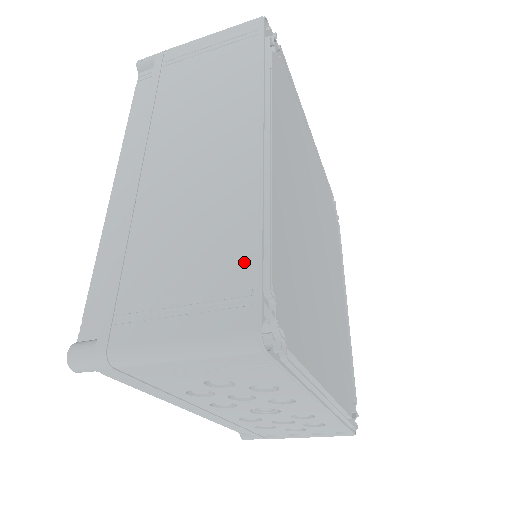
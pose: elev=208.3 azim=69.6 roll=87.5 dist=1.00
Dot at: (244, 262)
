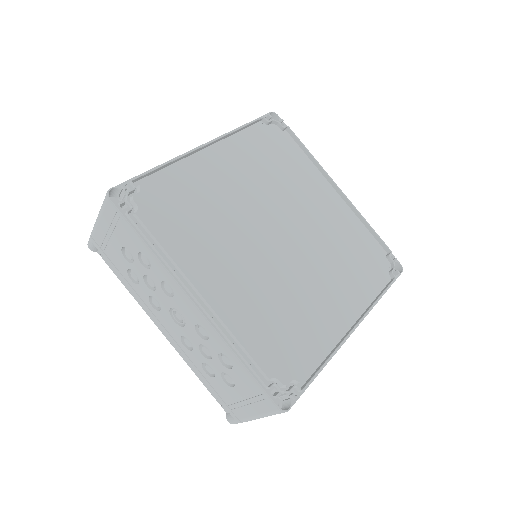
Dot at: occluded
